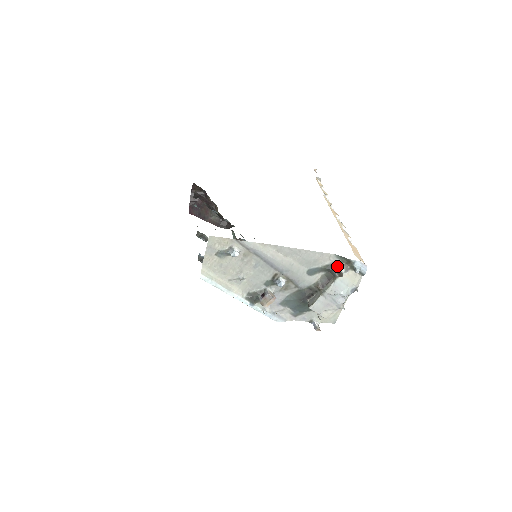
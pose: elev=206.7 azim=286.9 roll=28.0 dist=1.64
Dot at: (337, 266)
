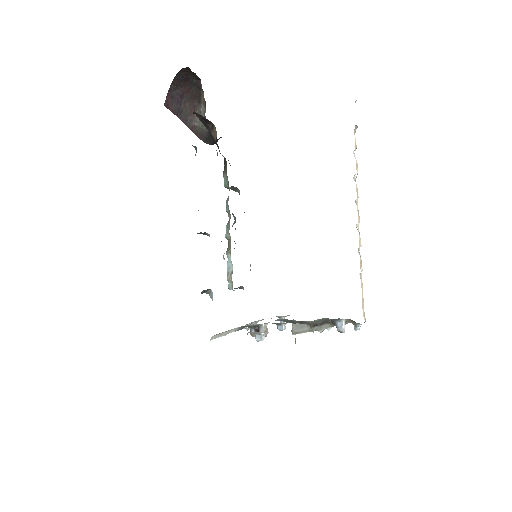
Dot at: (343, 324)
